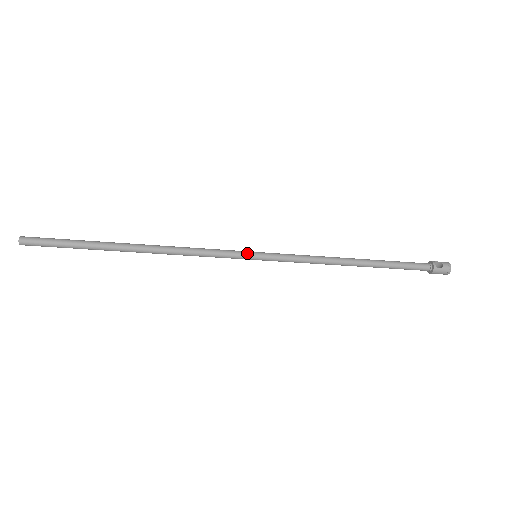
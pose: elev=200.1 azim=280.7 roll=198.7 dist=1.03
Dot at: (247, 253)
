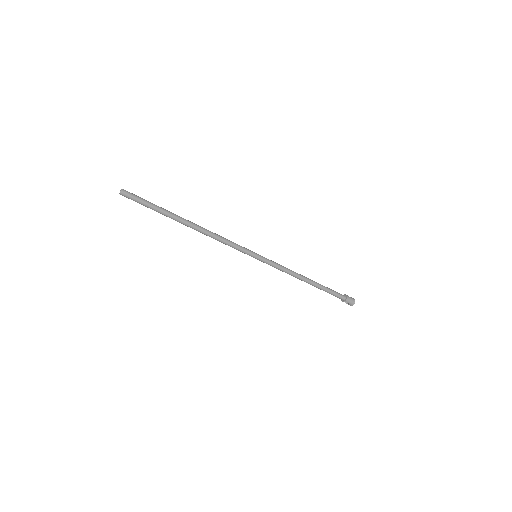
Dot at: (252, 251)
